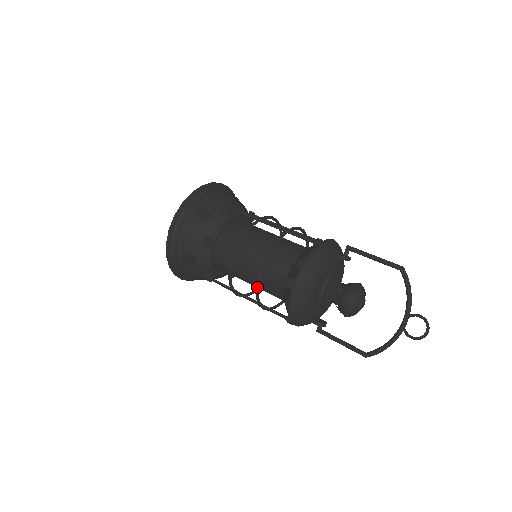
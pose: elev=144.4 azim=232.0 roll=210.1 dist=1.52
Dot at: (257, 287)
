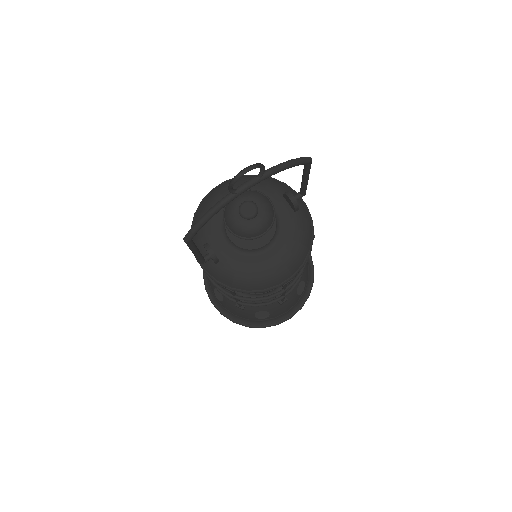
Dot at: occluded
